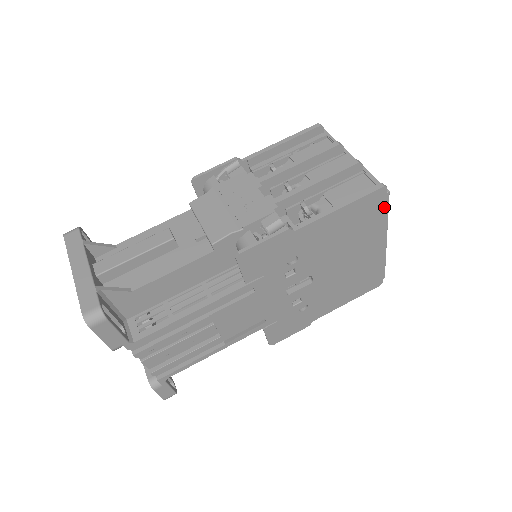
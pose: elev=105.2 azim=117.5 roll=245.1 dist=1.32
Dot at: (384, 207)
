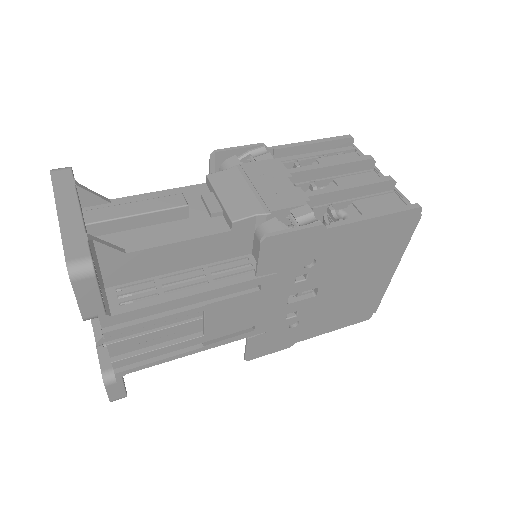
Dot at: (410, 231)
